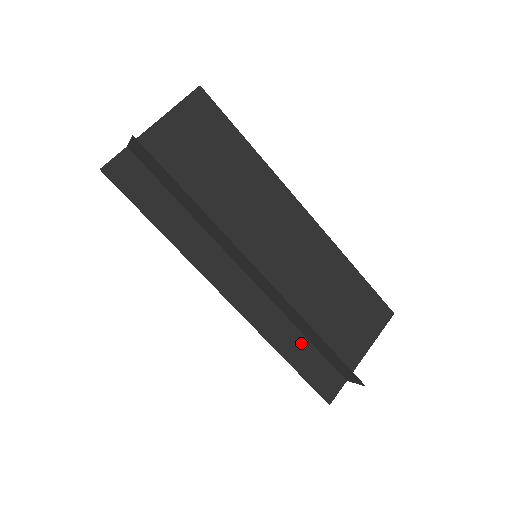
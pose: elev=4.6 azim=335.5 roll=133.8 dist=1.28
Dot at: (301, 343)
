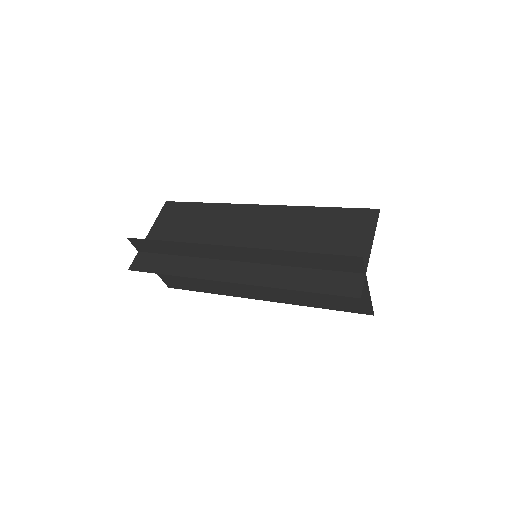
Dot at: (305, 274)
